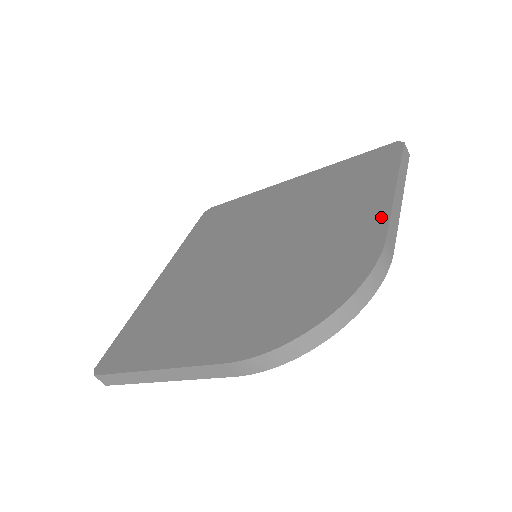
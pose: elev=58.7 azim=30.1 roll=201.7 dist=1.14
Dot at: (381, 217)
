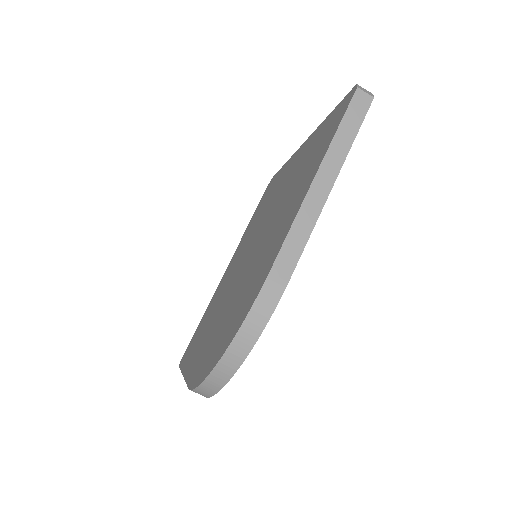
Dot at: (285, 233)
